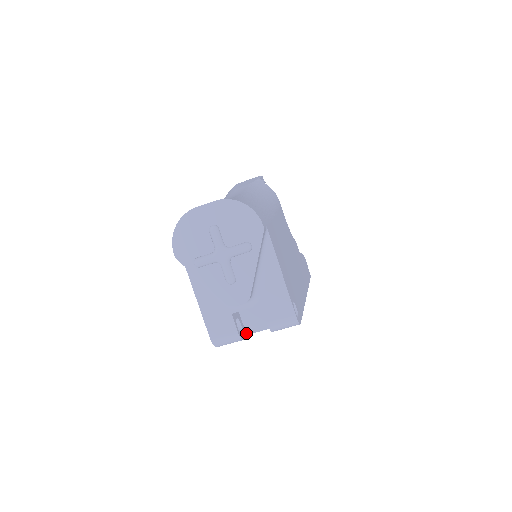
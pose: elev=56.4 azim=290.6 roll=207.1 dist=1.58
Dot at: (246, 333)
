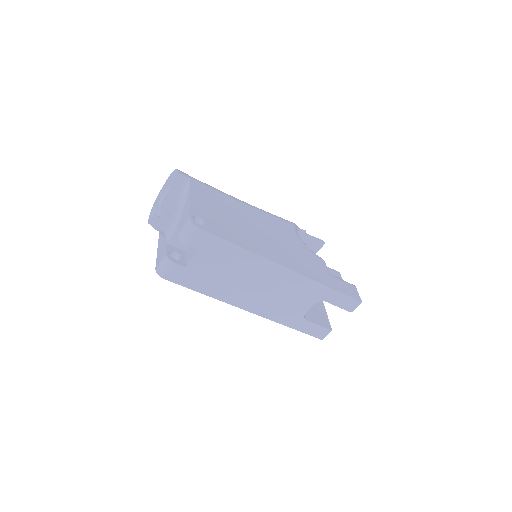
Dot at: (186, 266)
